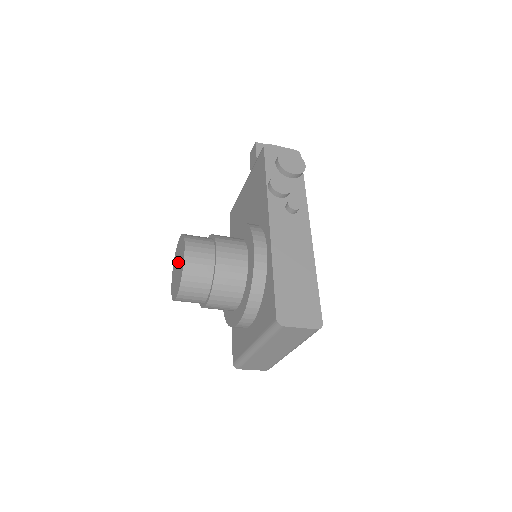
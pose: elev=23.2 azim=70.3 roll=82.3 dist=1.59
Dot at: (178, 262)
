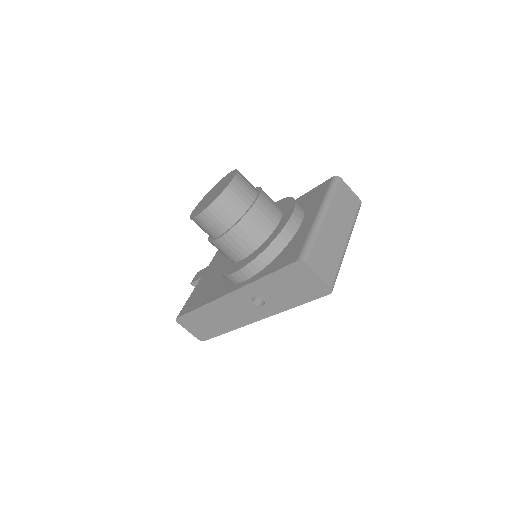
Dot at: (212, 193)
